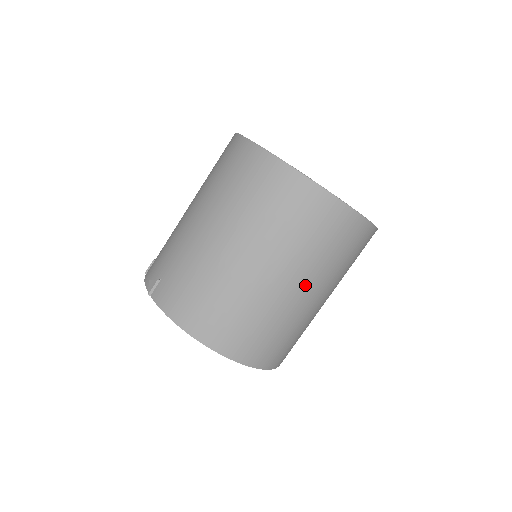
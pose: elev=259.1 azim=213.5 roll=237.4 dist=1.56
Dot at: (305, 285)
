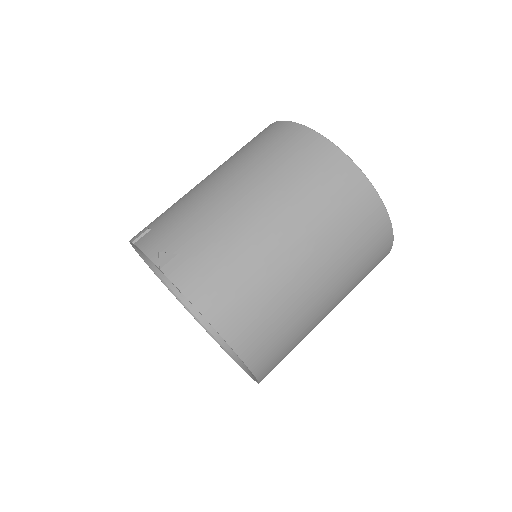
Dot at: (333, 298)
